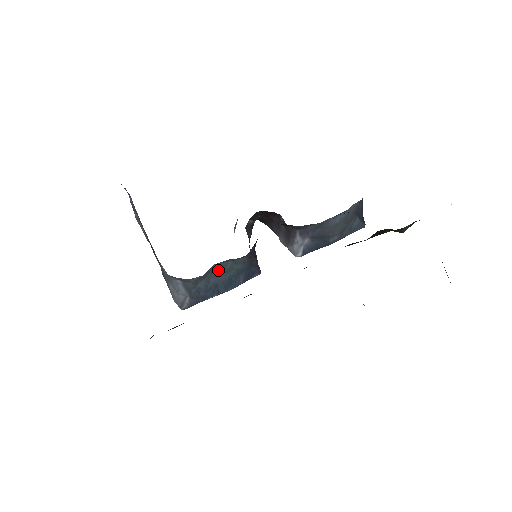
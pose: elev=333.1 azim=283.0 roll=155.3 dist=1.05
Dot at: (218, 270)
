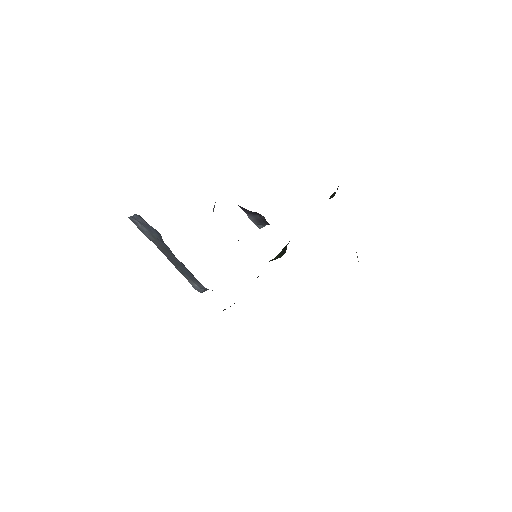
Dot at: occluded
